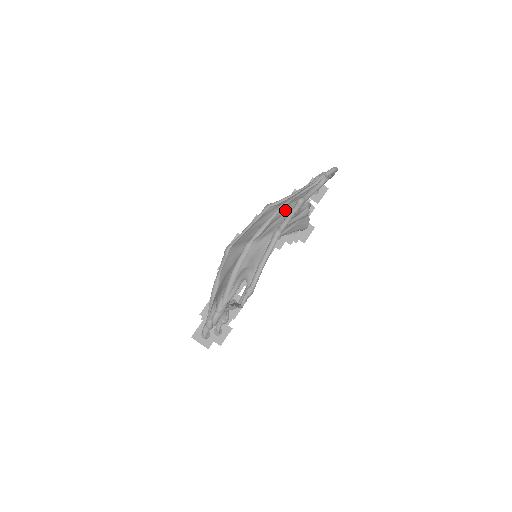
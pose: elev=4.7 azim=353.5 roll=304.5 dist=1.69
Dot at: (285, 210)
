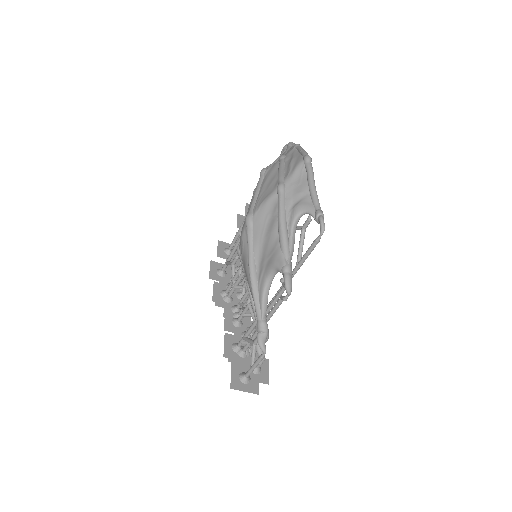
Dot at: (290, 155)
